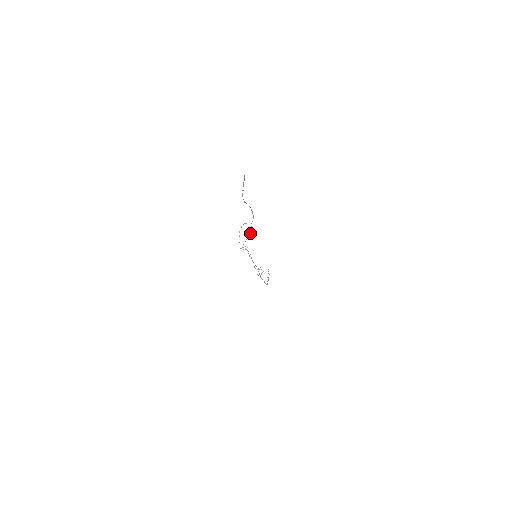
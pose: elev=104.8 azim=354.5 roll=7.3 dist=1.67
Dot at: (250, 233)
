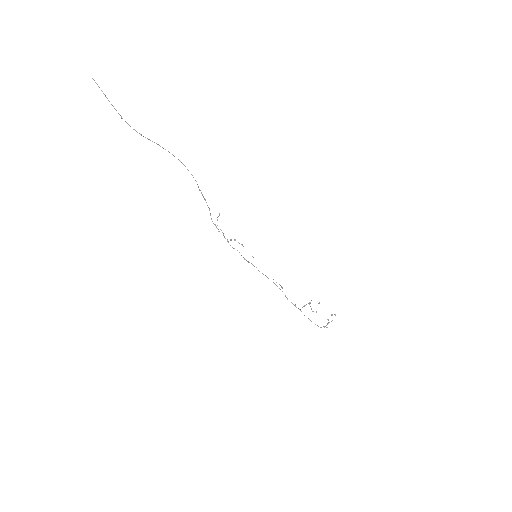
Dot at: occluded
